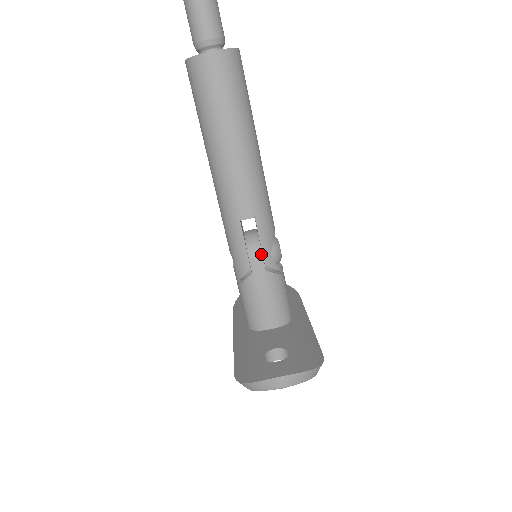
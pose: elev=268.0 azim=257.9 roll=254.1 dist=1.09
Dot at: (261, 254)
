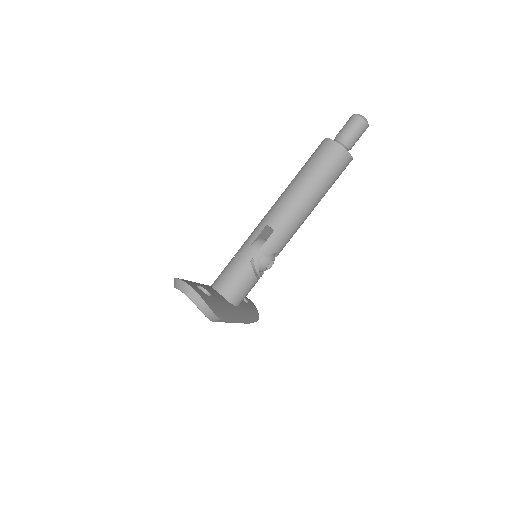
Dot at: (257, 251)
